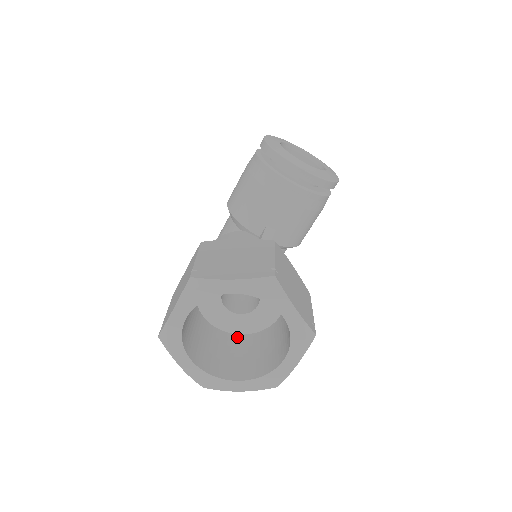
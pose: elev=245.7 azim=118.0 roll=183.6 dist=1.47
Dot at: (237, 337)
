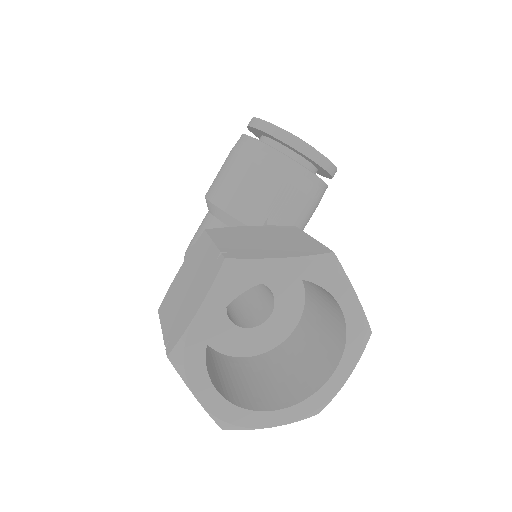
Dot at: (244, 360)
